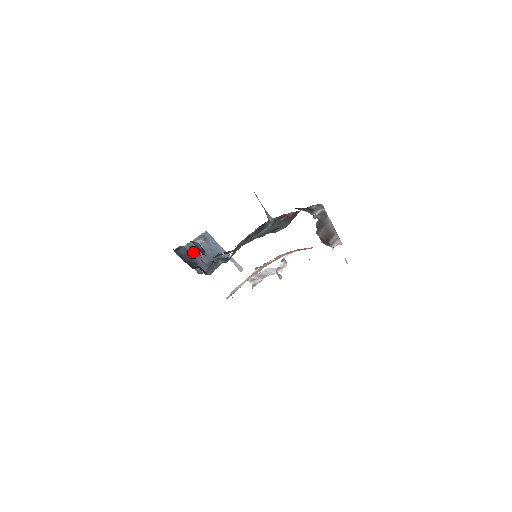
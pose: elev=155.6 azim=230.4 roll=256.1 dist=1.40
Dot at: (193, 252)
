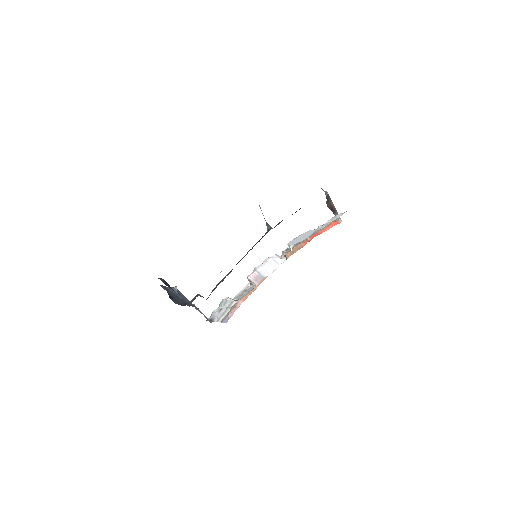
Dot at: (168, 291)
